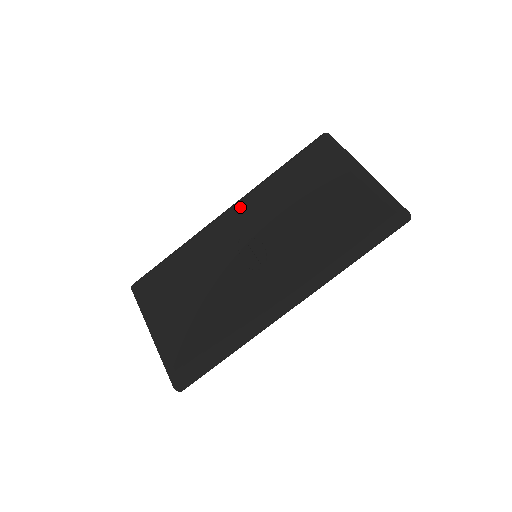
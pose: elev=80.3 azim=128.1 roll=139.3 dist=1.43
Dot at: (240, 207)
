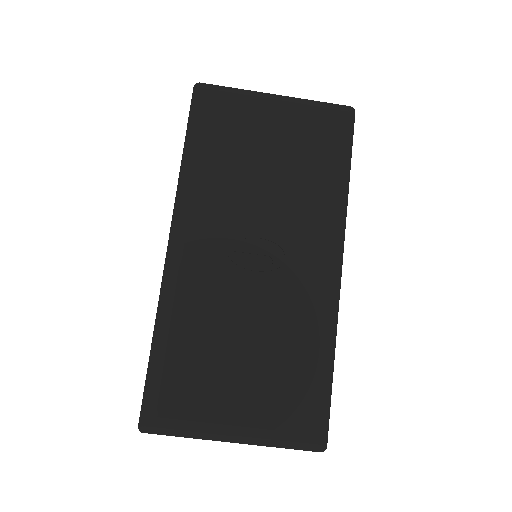
Dot at: (191, 222)
